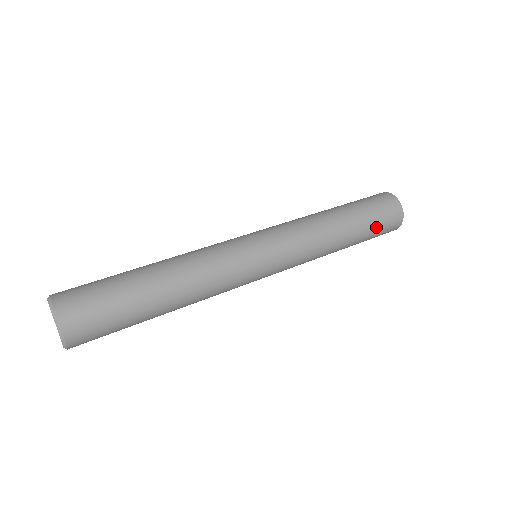
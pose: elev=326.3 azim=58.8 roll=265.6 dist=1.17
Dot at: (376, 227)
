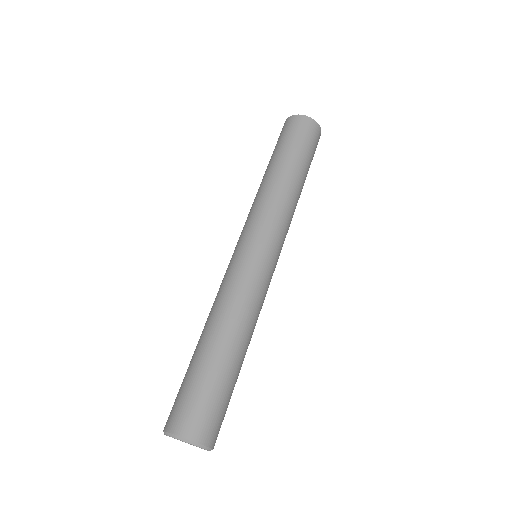
Dot at: (311, 155)
